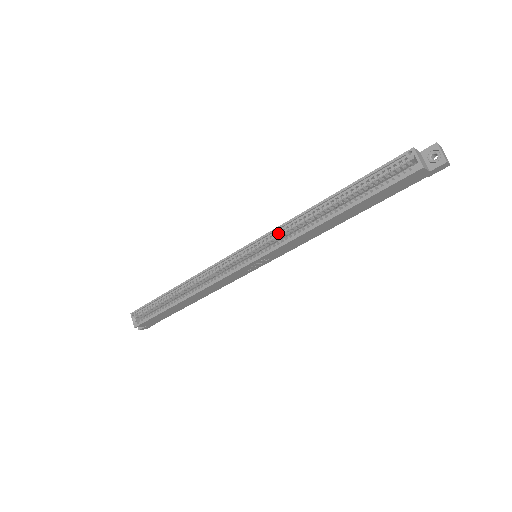
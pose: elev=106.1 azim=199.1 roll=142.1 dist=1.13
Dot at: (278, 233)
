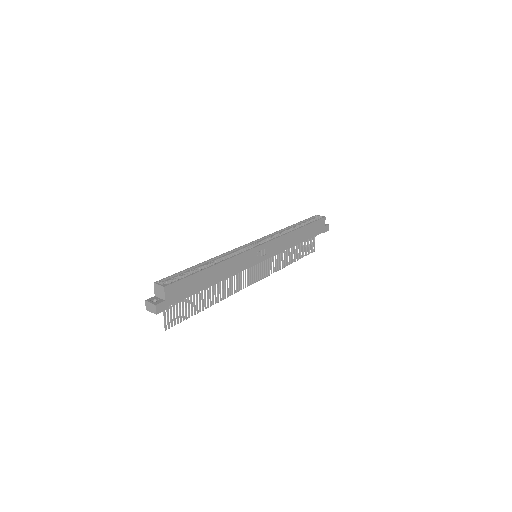
Dot at: (272, 237)
